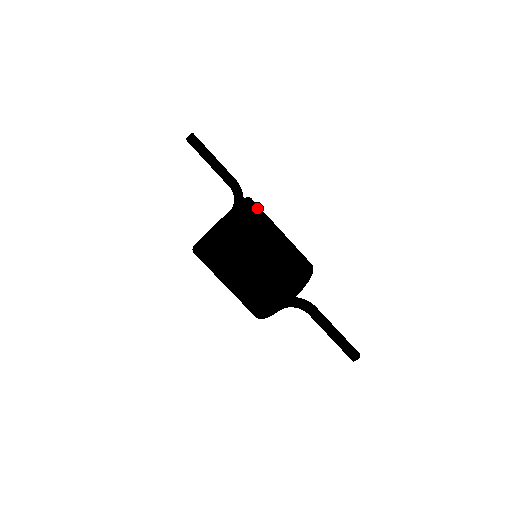
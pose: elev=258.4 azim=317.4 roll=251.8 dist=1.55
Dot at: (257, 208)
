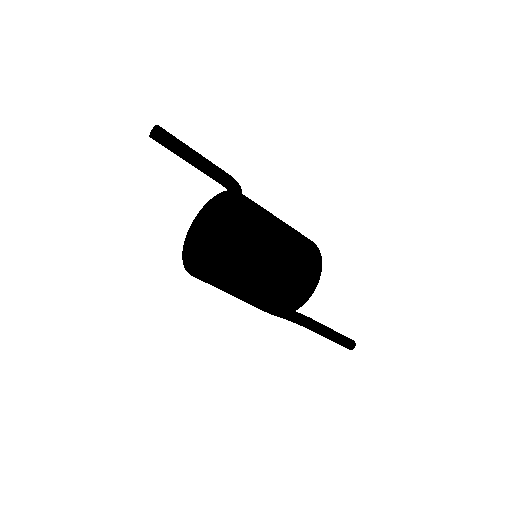
Dot at: (251, 238)
